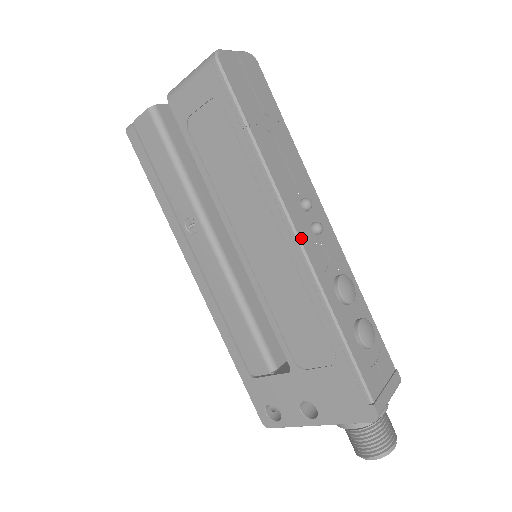
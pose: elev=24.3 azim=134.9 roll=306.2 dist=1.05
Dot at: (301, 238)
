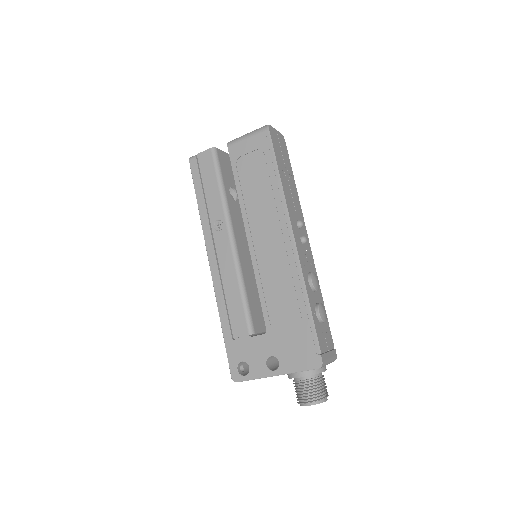
Dot at: (295, 239)
